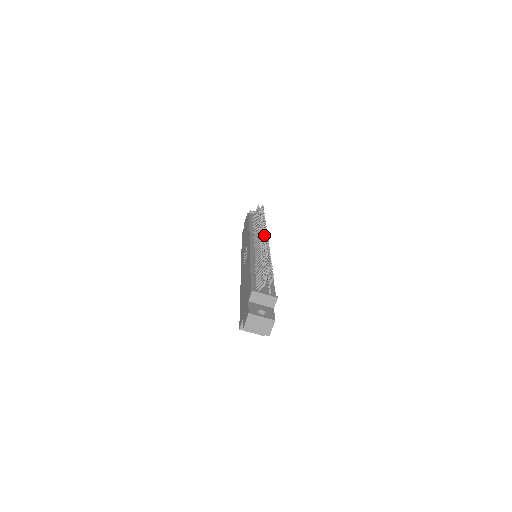
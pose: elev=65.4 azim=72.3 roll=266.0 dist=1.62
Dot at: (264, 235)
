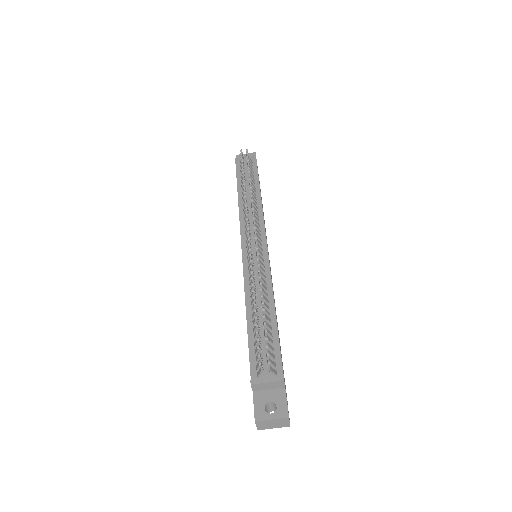
Dot at: (254, 235)
